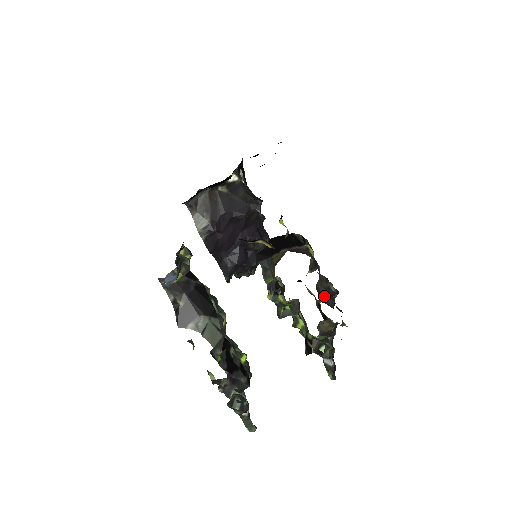
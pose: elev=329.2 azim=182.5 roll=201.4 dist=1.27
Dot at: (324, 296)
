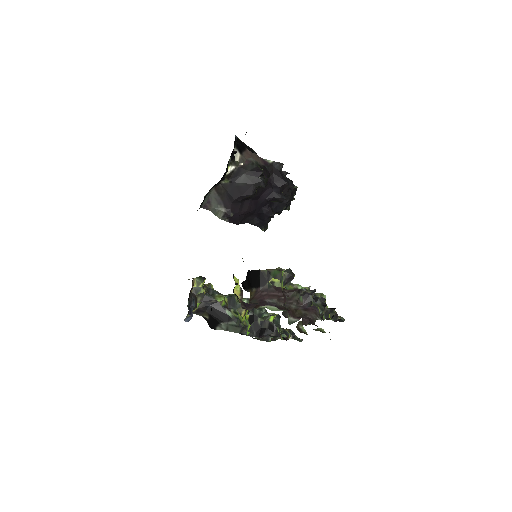
Dot at: (297, 306)
